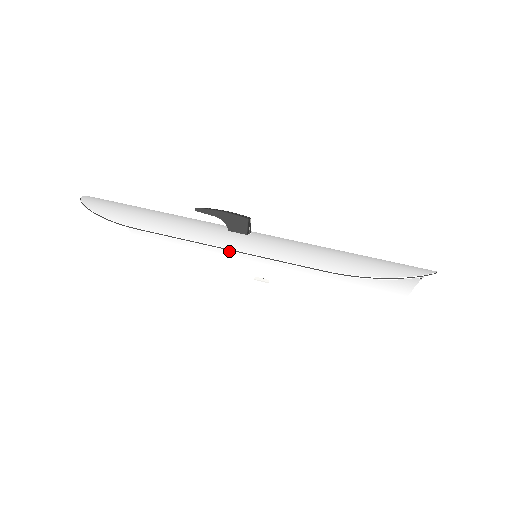
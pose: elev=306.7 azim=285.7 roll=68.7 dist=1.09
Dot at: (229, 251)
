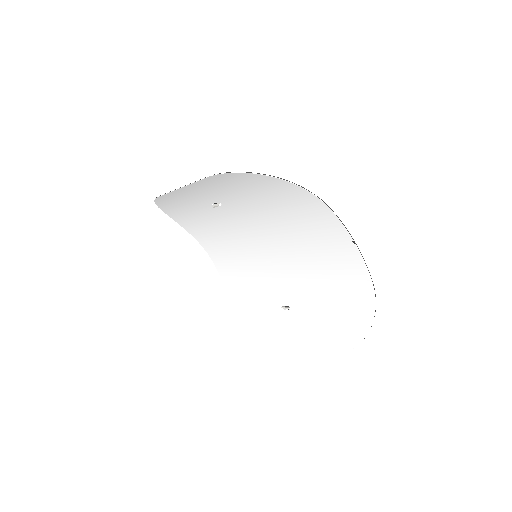
Dot at: (262, 277)
